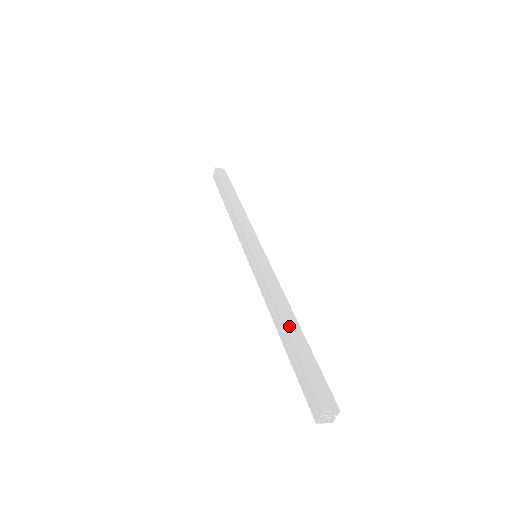
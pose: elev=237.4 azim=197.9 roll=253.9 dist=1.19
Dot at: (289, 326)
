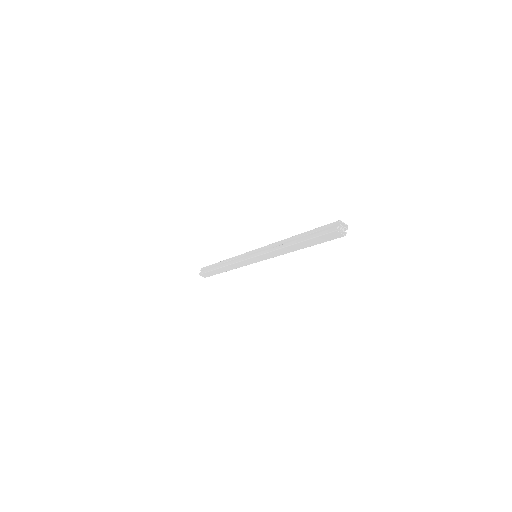
Dot at: occluded
